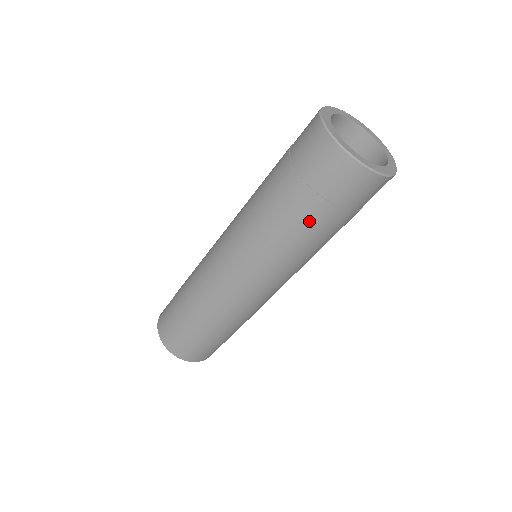
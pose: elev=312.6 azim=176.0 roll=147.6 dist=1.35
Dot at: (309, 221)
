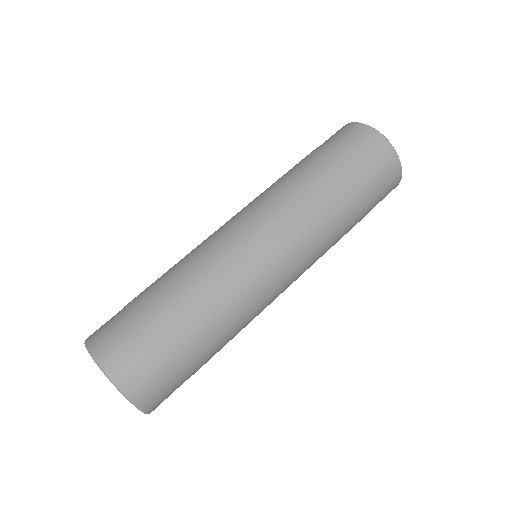
Dot at: (352, 199)
